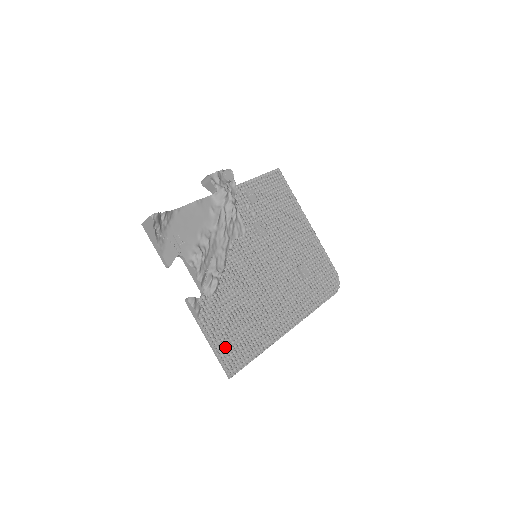
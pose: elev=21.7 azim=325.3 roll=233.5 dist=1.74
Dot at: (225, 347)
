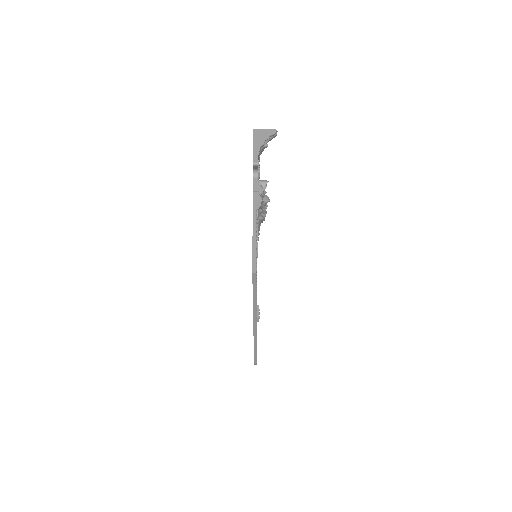
Dot at: occluded
